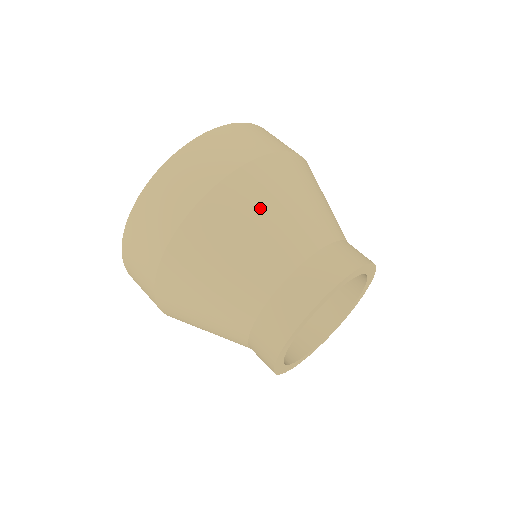
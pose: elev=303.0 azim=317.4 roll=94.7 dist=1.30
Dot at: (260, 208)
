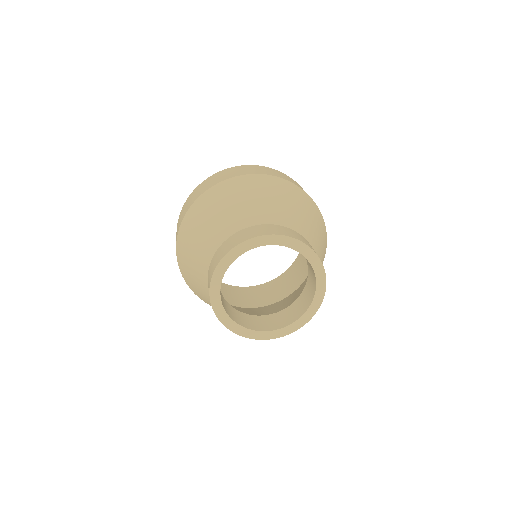
Dot at: (290, 199)
